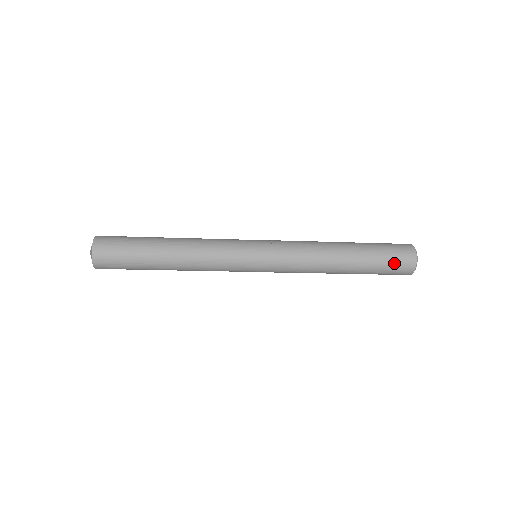
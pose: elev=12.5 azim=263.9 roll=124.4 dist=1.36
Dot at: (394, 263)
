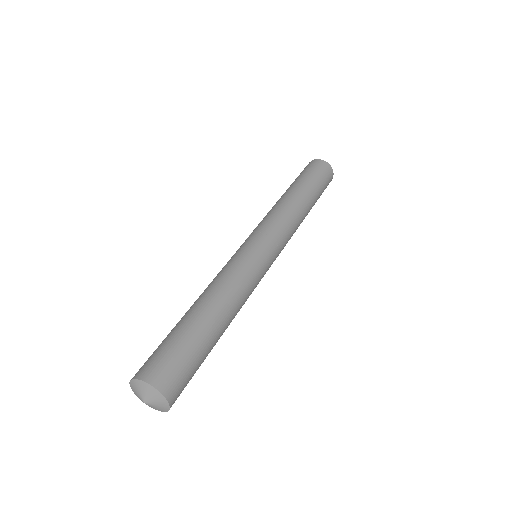
Dot at: occluded
